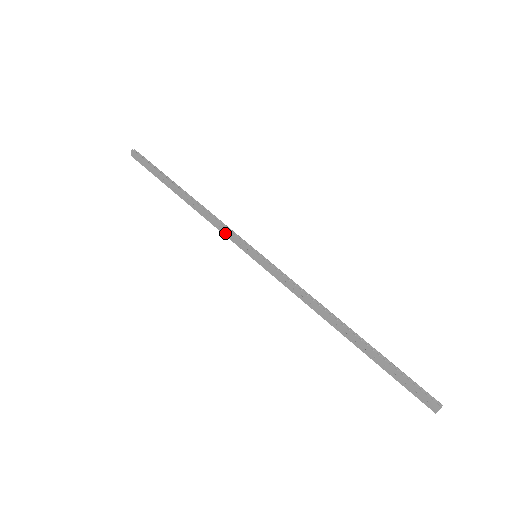
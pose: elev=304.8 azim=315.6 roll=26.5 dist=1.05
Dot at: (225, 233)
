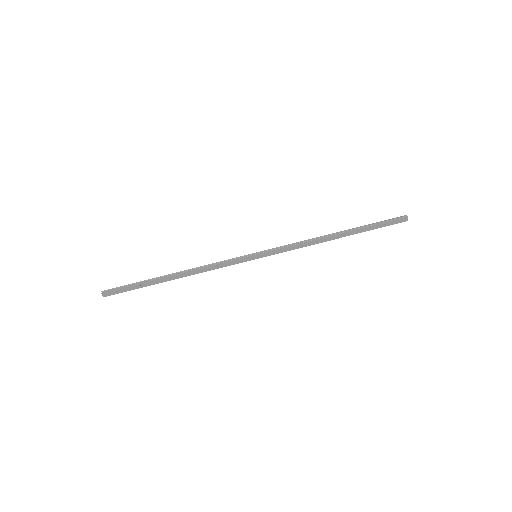
Dot at: (225, 266)
